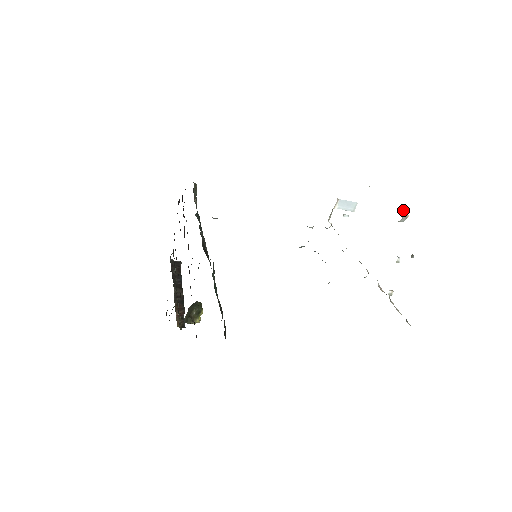
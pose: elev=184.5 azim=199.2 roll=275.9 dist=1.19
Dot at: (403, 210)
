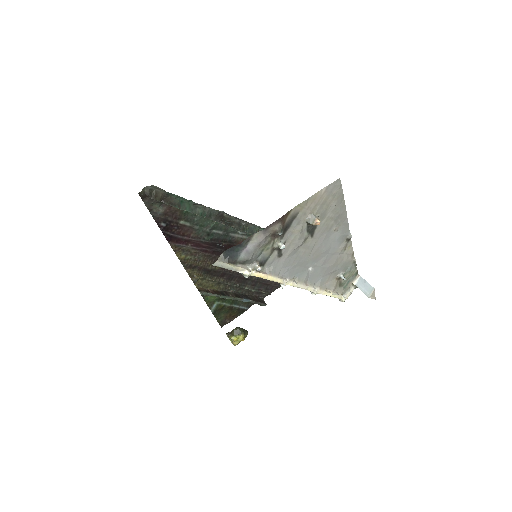
Dot at: (317, 217)
